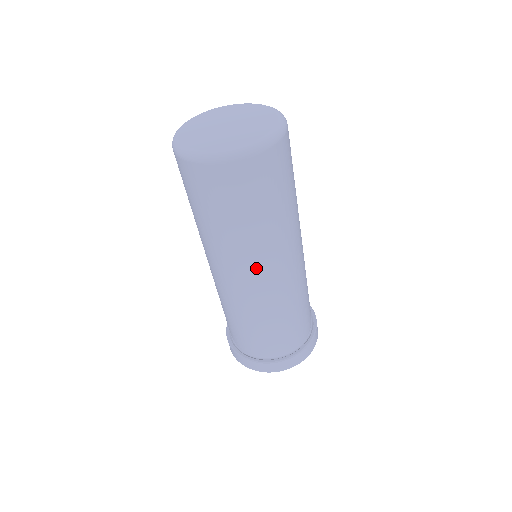
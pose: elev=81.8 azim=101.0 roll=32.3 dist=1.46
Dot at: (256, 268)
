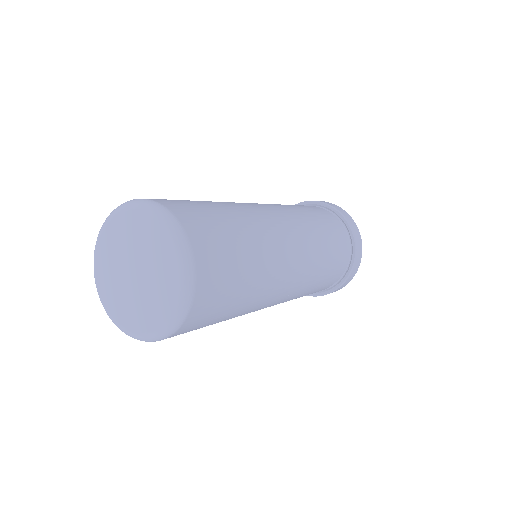
Dot at: occluded
